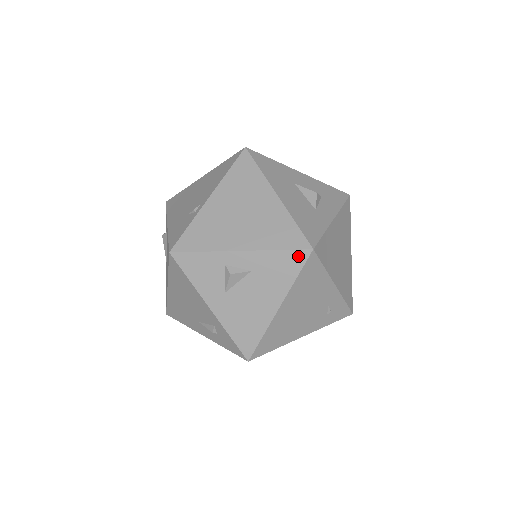
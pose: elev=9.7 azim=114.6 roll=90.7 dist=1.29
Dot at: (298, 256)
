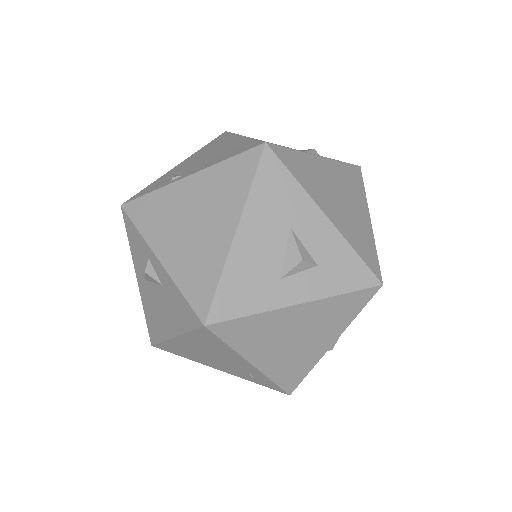
Dot at: (193, 316)
